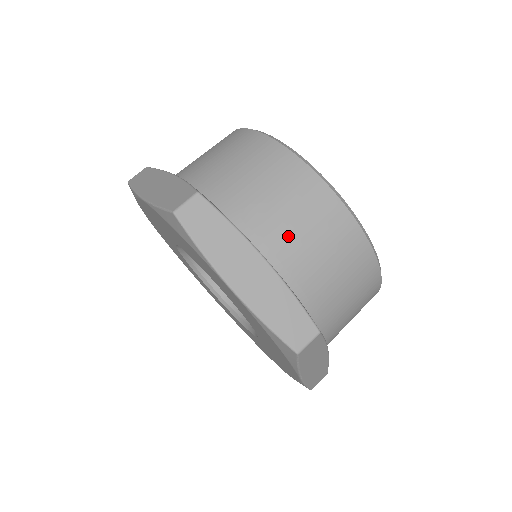
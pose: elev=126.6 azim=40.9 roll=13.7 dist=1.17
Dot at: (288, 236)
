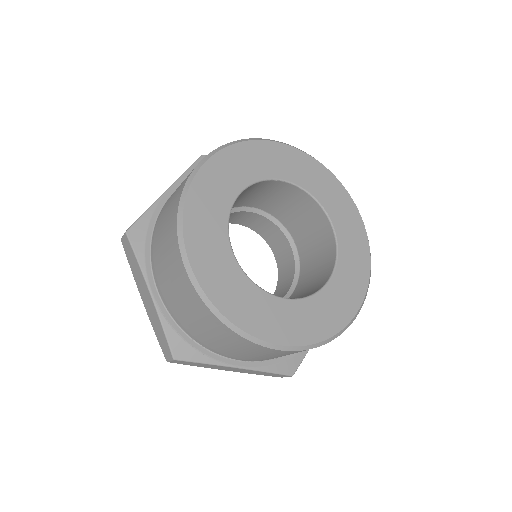
Dot at: (251, 357)
